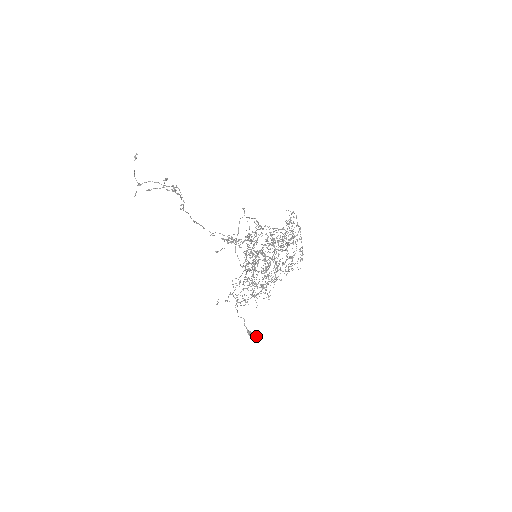
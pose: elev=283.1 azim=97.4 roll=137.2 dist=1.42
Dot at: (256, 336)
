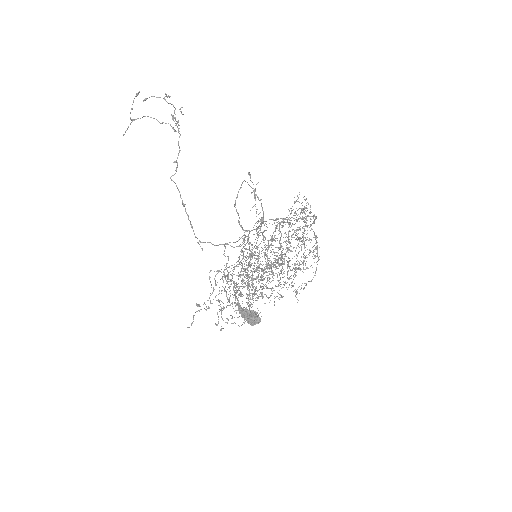
Dot at: (252, 314)
